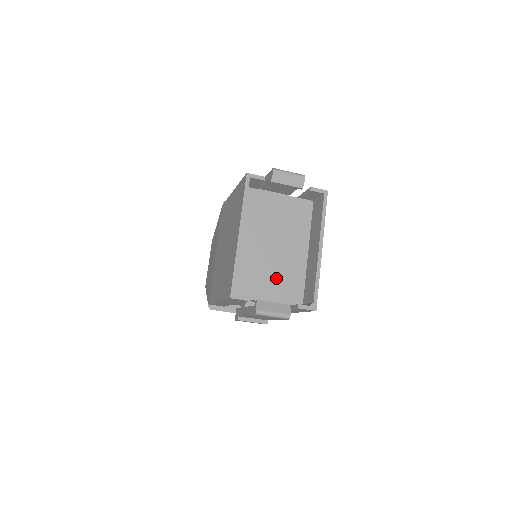
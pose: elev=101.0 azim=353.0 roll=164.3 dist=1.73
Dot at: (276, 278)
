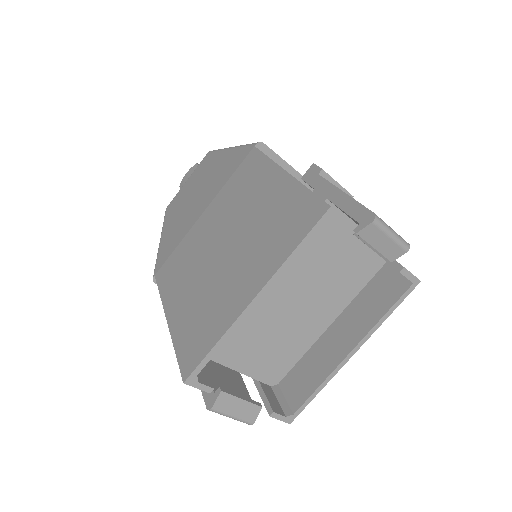
Dot at: (265, 344)
